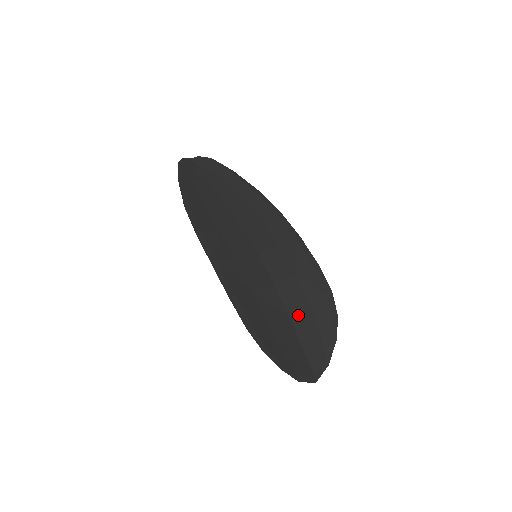
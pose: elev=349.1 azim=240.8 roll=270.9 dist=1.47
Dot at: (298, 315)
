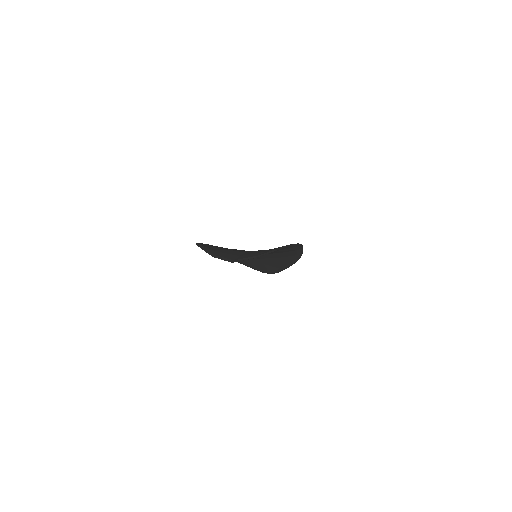
Dot at: occluded
